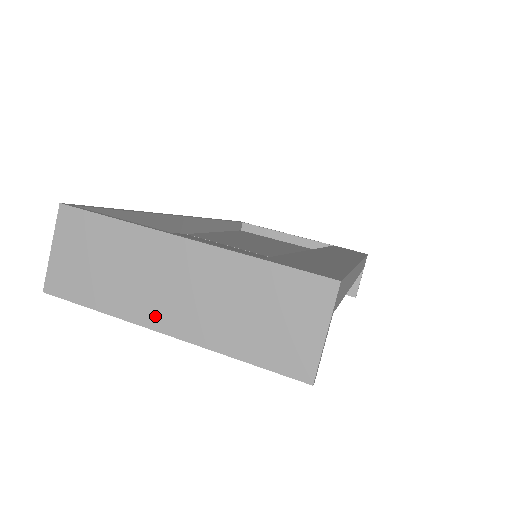
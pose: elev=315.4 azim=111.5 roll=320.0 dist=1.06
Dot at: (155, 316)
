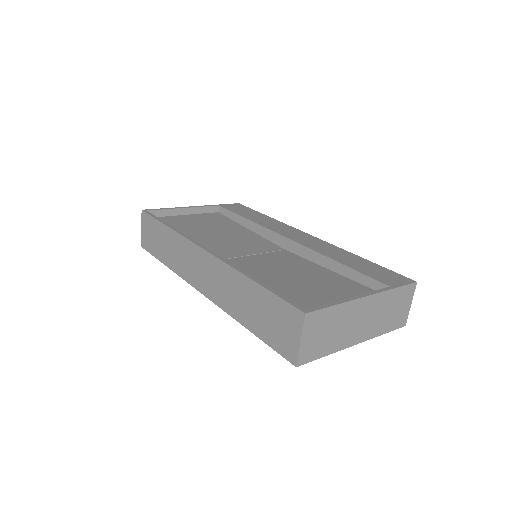
Dot at: (353, 339)
